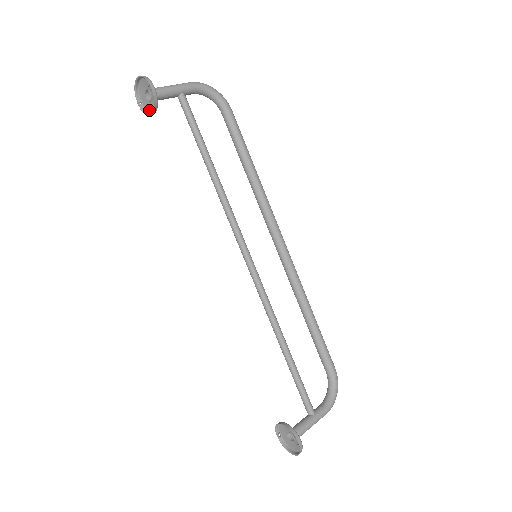
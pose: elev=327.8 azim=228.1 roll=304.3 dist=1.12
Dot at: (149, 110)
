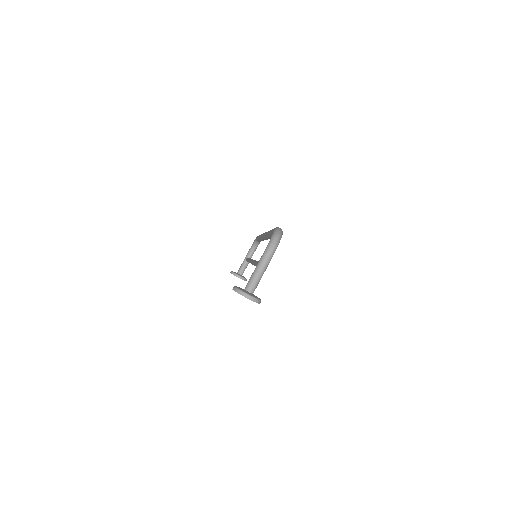
Dot at: occluded
